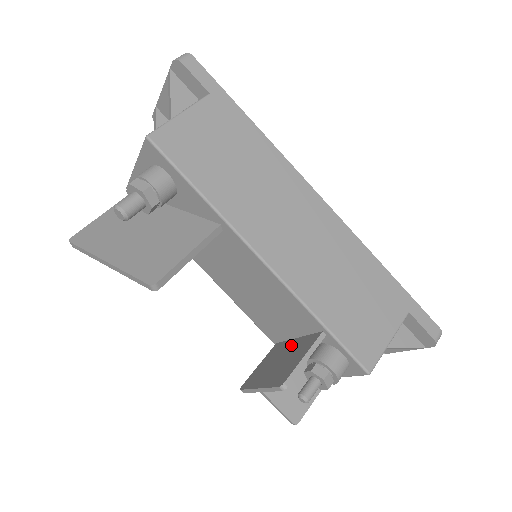
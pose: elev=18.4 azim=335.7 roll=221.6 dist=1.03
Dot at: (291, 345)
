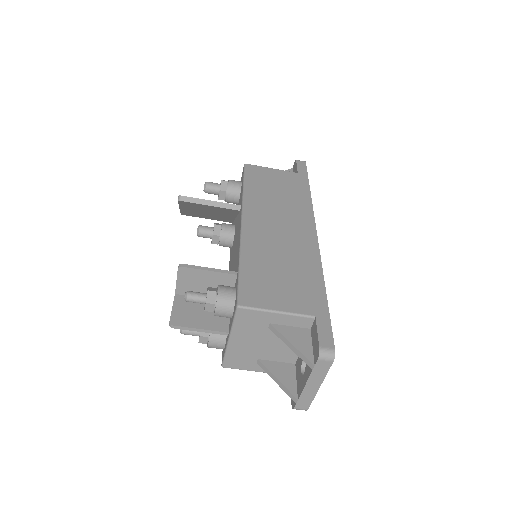
Dot at: occluded
